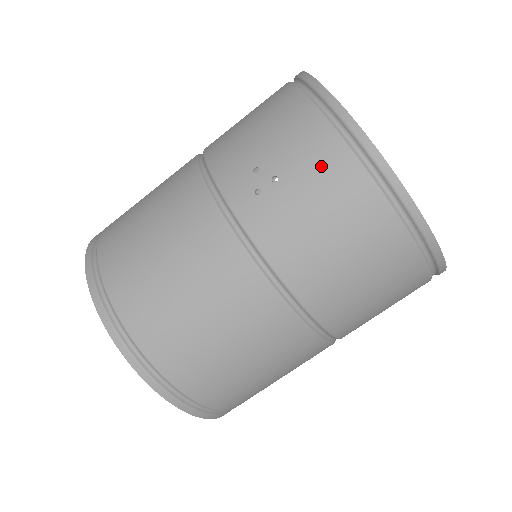
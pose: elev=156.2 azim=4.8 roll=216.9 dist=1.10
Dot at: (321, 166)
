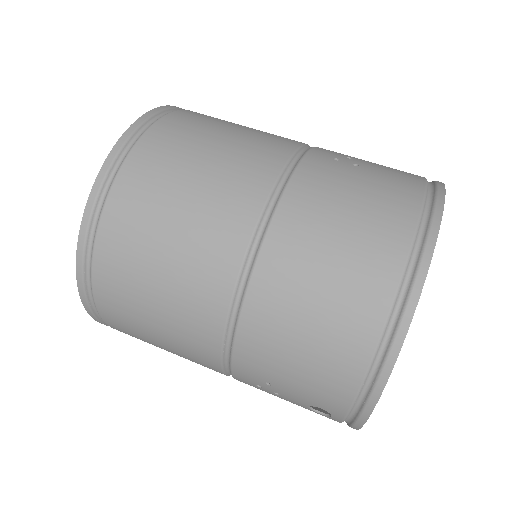
Dot at: (394, 183)
